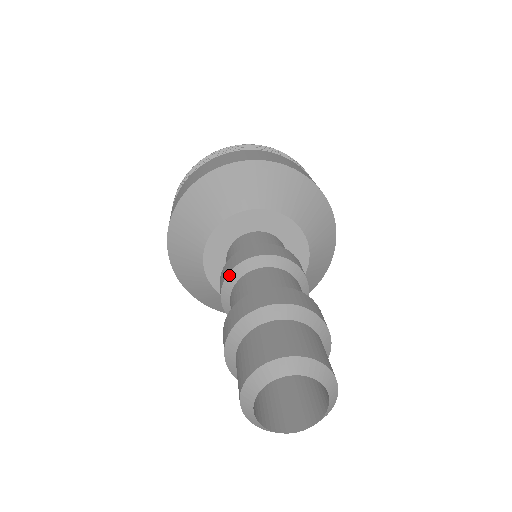
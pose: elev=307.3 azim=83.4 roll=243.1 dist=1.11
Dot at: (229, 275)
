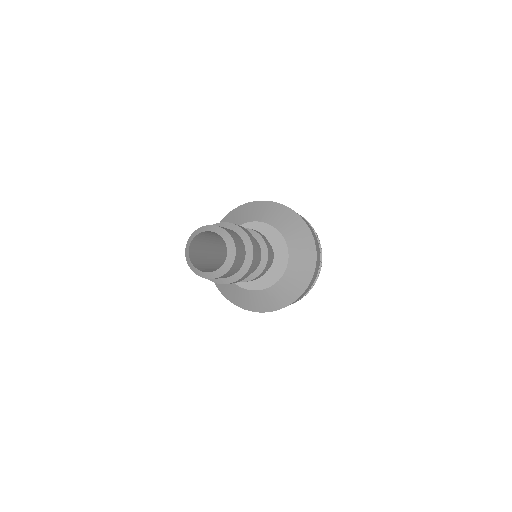
Dot at: occluded
